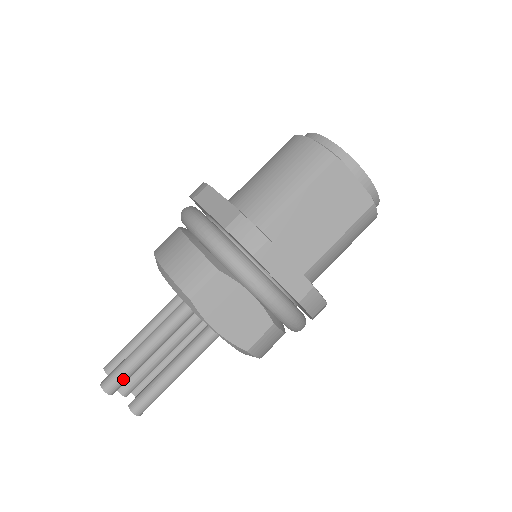
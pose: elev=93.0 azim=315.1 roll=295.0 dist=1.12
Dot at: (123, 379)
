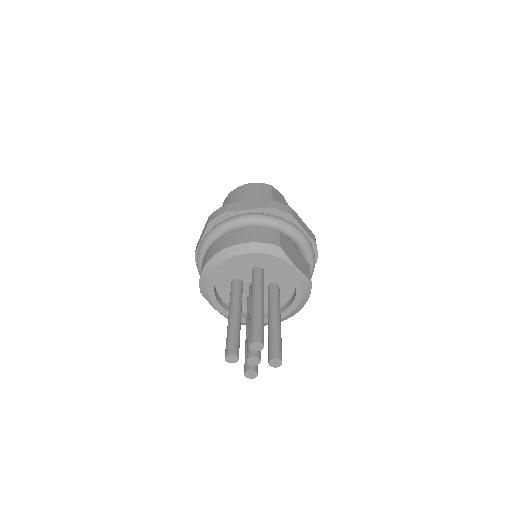
Dot at: (263, 332)
